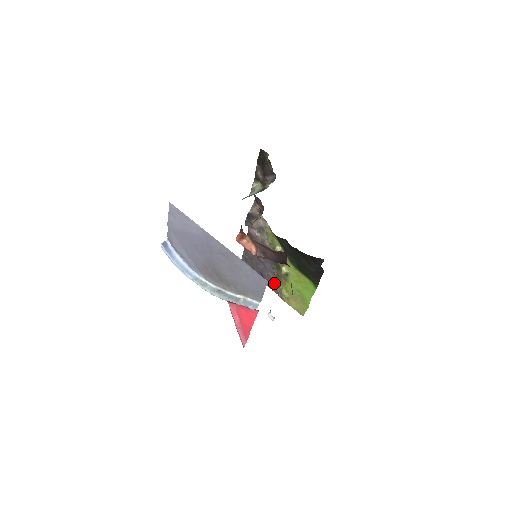
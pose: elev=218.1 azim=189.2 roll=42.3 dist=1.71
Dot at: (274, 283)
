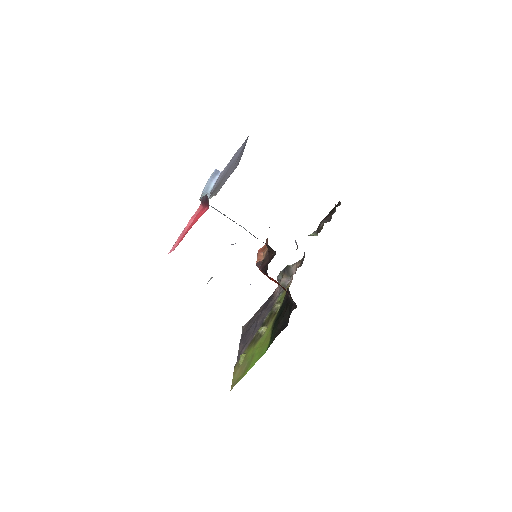
Dot at: (245, 348)
